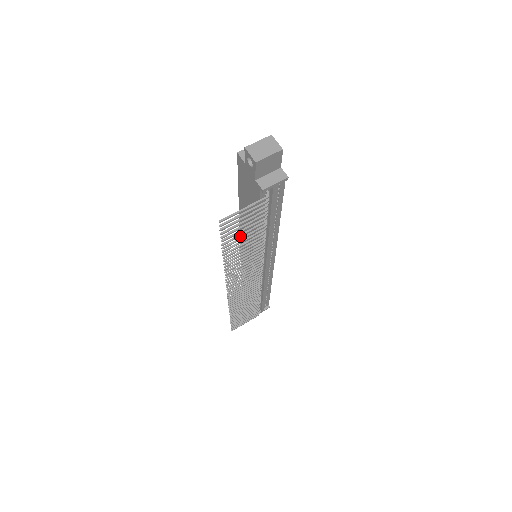
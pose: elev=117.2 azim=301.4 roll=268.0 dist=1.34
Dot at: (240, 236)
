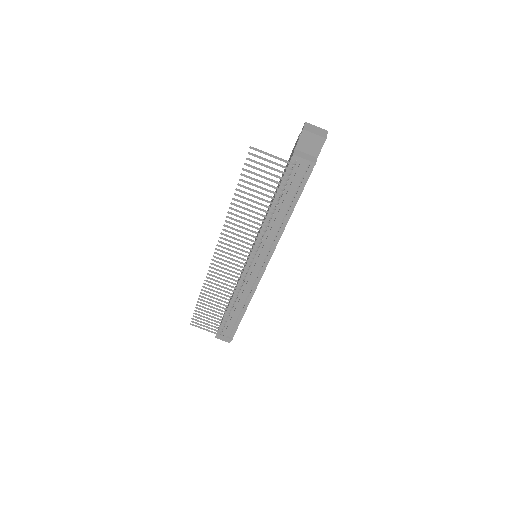
Dot at: (255, 186)
